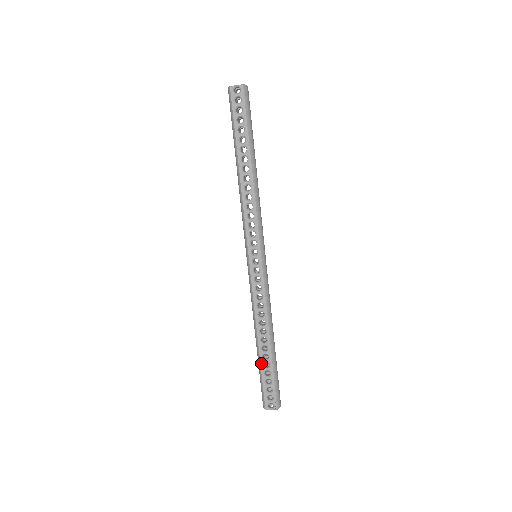
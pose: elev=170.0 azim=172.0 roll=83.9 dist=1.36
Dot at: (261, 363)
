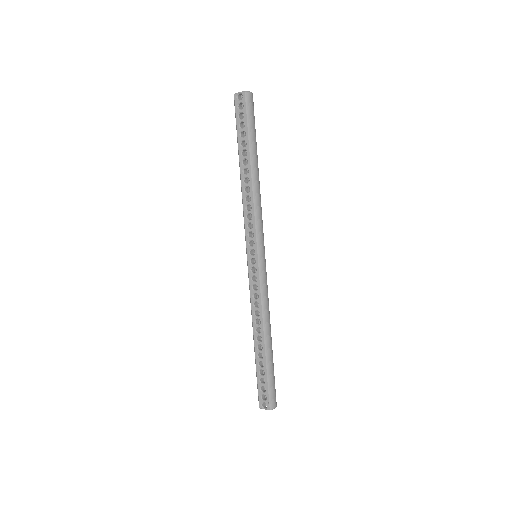
Dot at: (256, 361)
